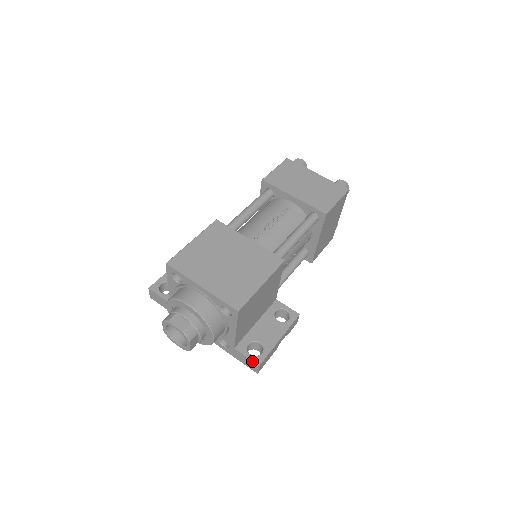
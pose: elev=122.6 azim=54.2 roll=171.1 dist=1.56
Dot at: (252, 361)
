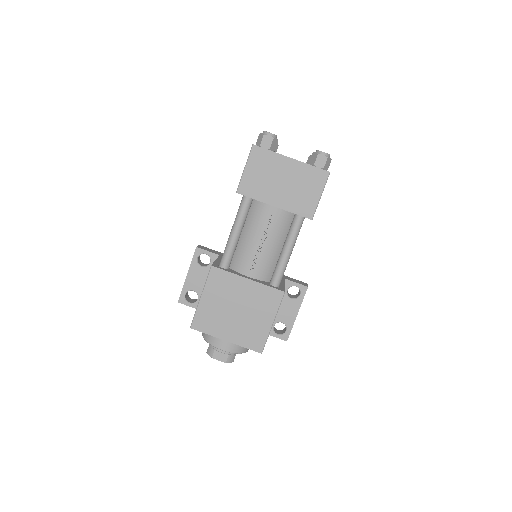
Dot at: (281, 339)
